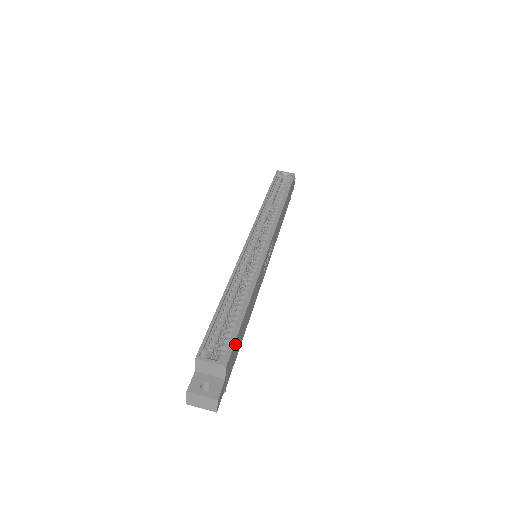
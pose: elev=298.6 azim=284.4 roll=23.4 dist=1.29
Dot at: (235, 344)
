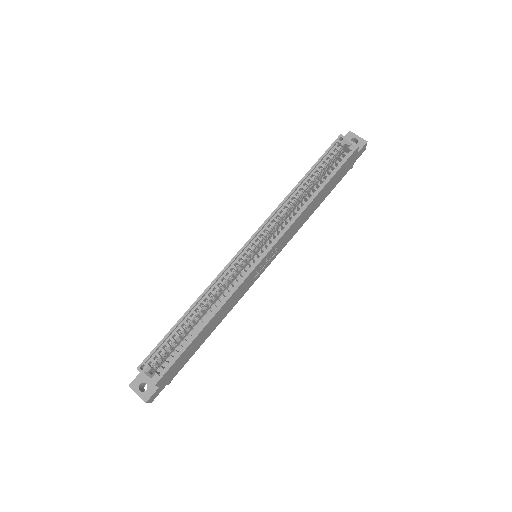
Dot at: (176, 363)
